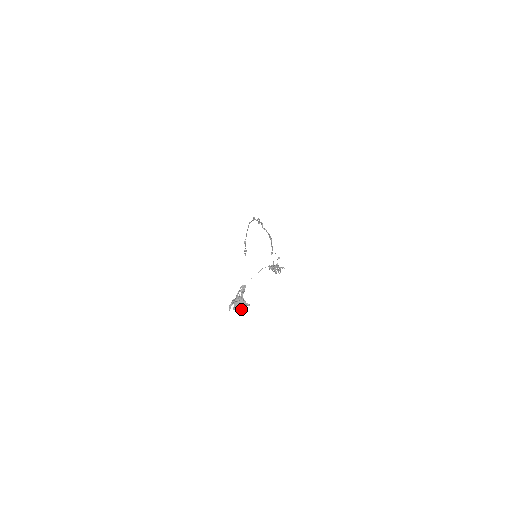
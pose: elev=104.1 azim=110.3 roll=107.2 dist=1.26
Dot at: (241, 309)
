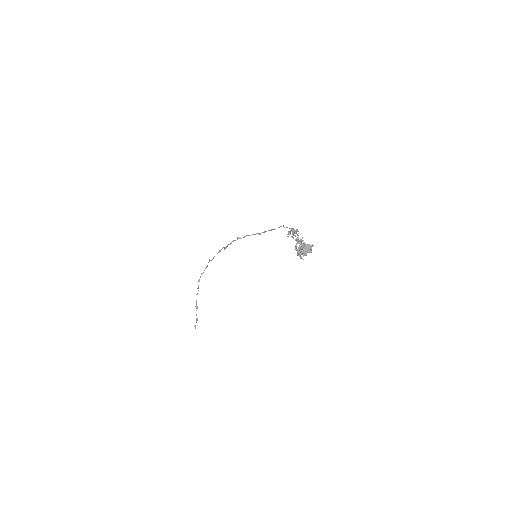
Dot at: (311, 251)
